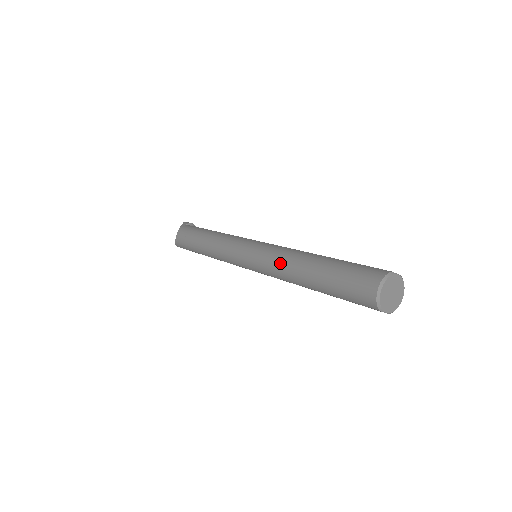
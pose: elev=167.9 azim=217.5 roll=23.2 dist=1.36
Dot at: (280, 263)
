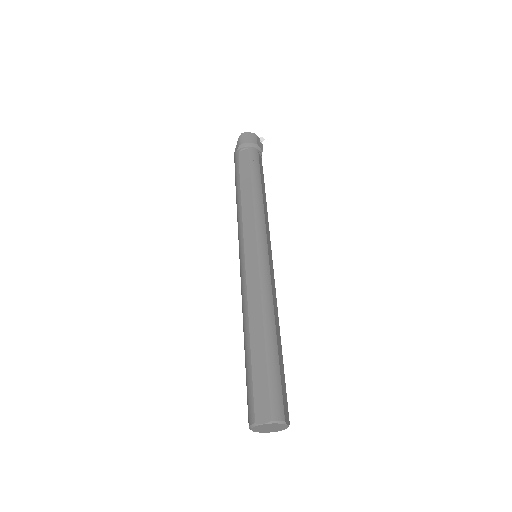
Dot at: occluded
